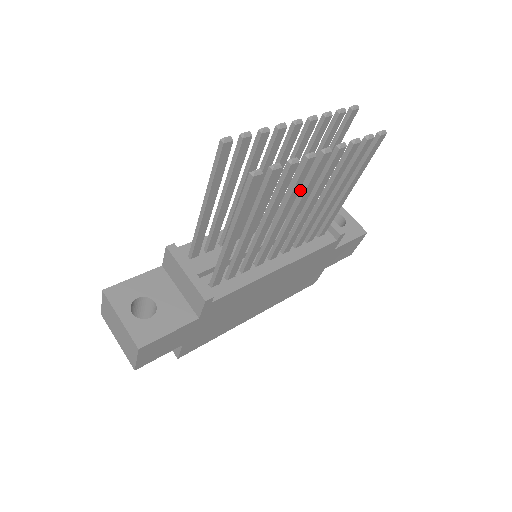
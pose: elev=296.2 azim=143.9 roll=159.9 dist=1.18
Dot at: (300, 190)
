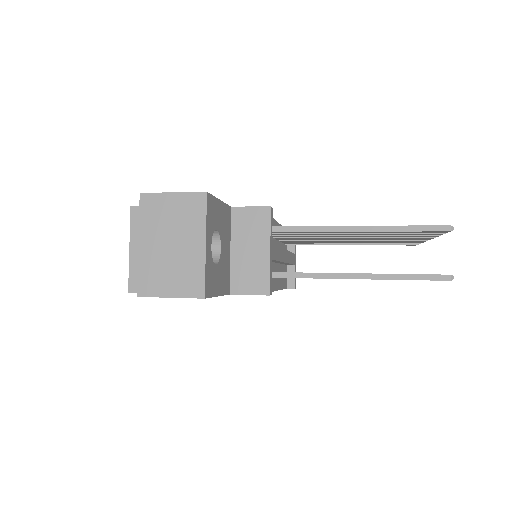
Dot at: occluded
